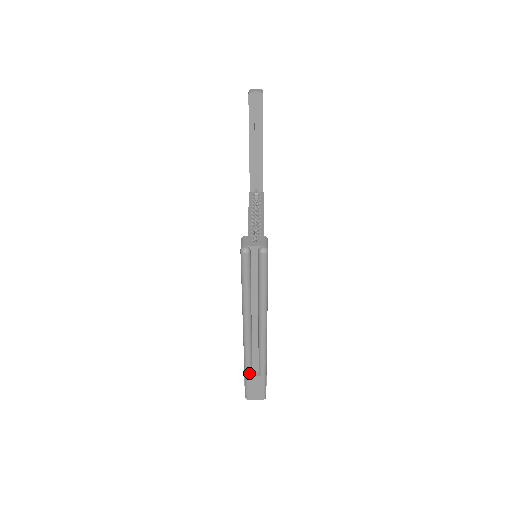
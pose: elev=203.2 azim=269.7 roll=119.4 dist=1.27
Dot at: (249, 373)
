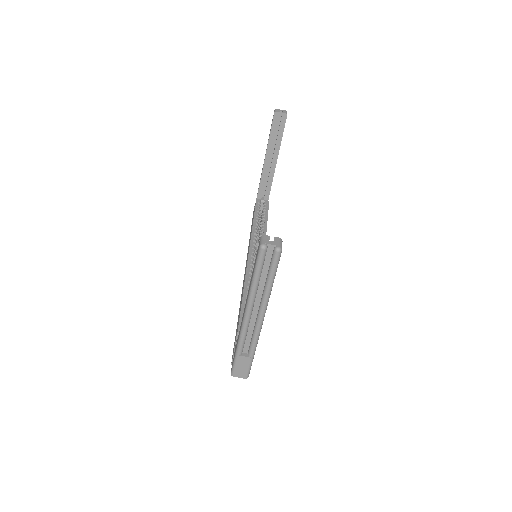
Dot at: (240, 352)
